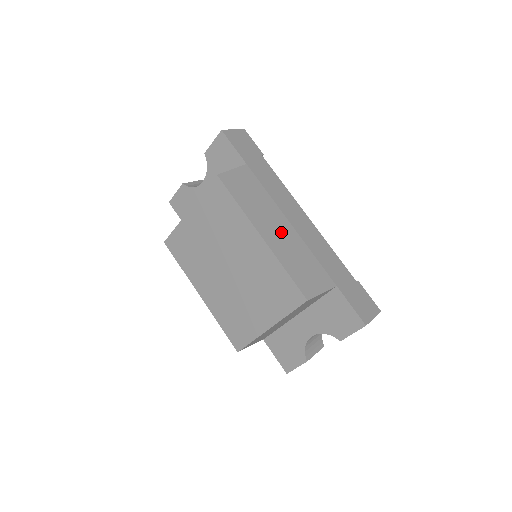
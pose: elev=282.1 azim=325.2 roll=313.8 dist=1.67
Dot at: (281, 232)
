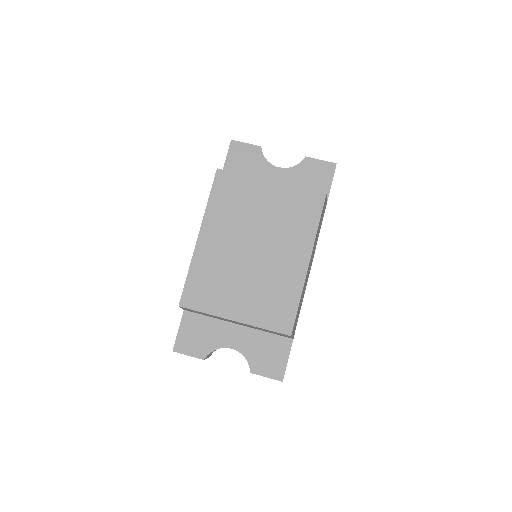
Dot at: occluded
